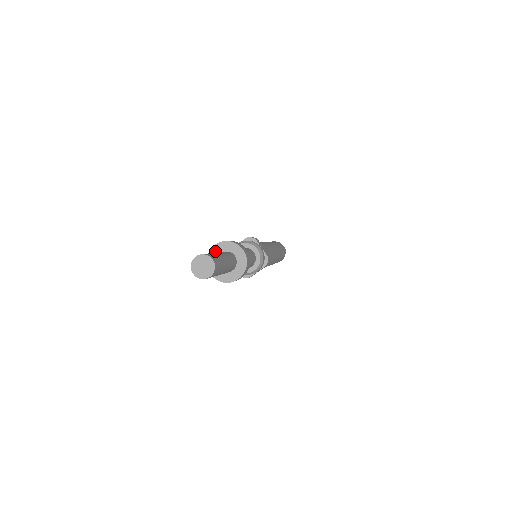
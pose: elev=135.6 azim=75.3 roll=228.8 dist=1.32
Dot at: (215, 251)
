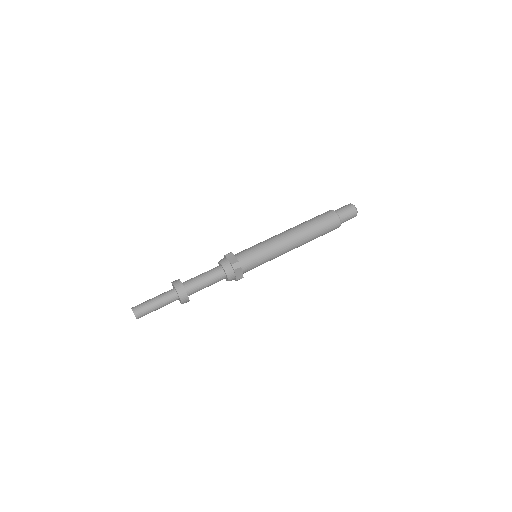
Dot at: (174, 286)
